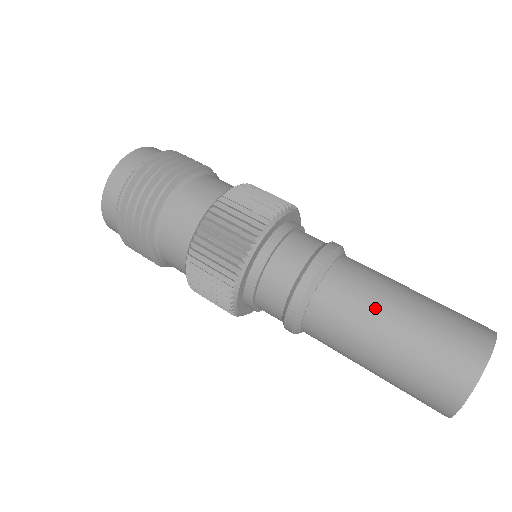
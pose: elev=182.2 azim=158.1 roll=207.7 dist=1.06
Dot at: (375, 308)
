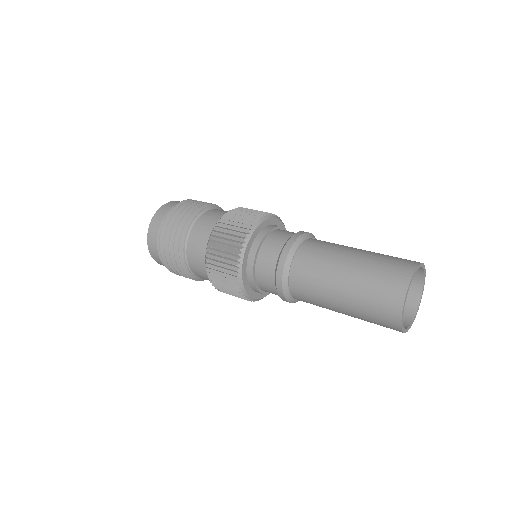
Dot at: (346, 246)
